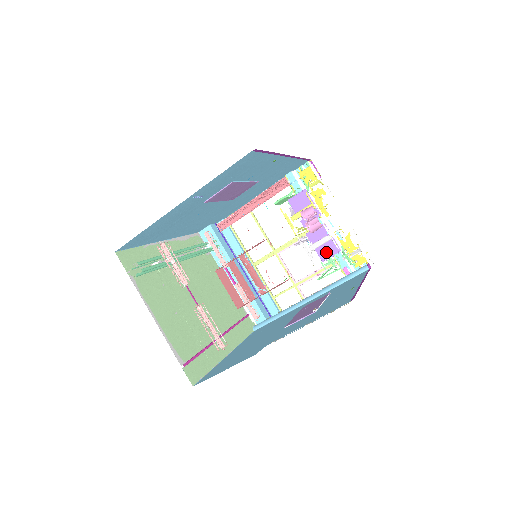
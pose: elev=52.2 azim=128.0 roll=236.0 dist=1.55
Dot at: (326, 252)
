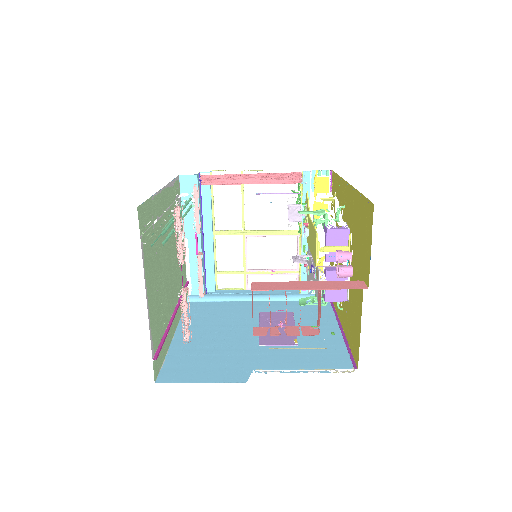
Dot at: (334, 296)
